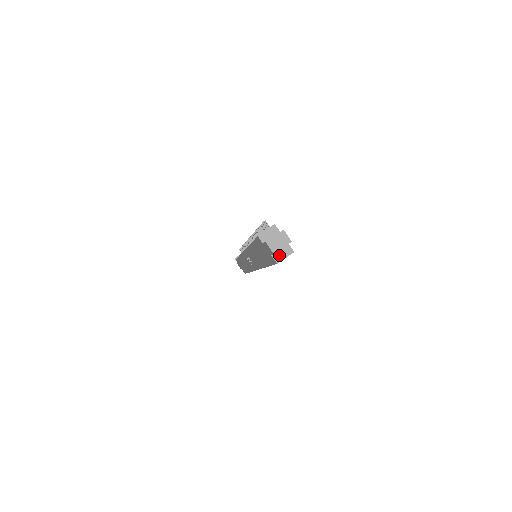
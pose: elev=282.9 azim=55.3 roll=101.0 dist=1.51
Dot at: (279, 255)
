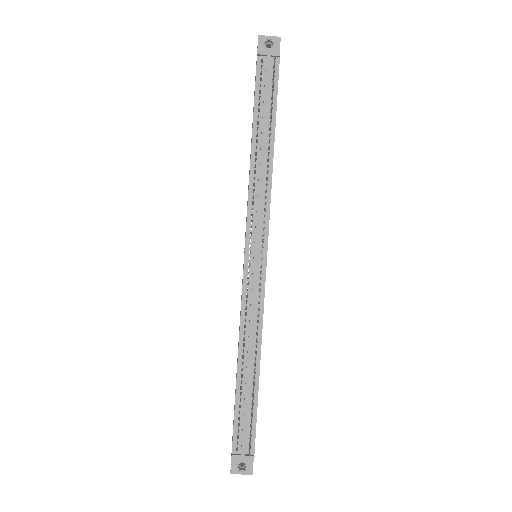
Dot at: occluded
